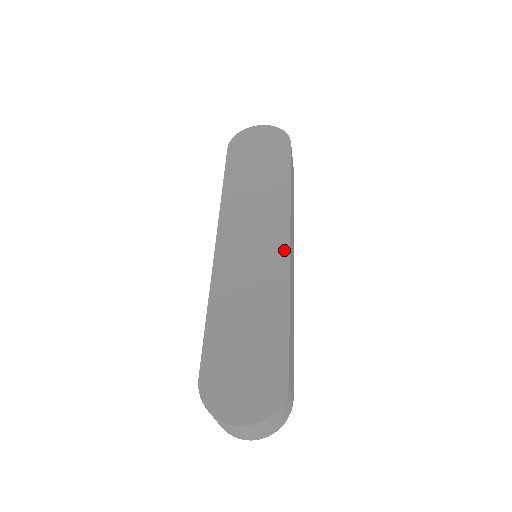
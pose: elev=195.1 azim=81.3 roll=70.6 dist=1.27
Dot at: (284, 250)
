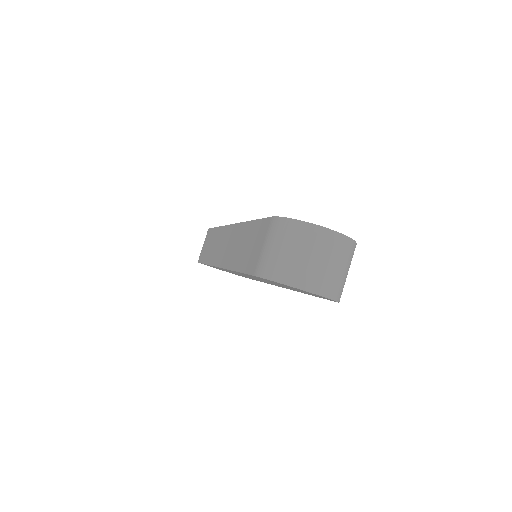
Dot at: occluded
